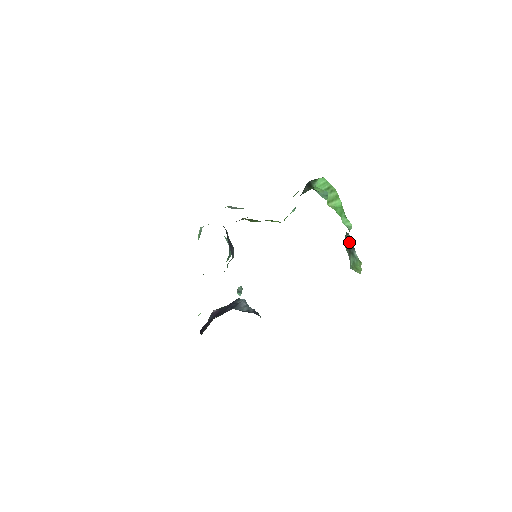
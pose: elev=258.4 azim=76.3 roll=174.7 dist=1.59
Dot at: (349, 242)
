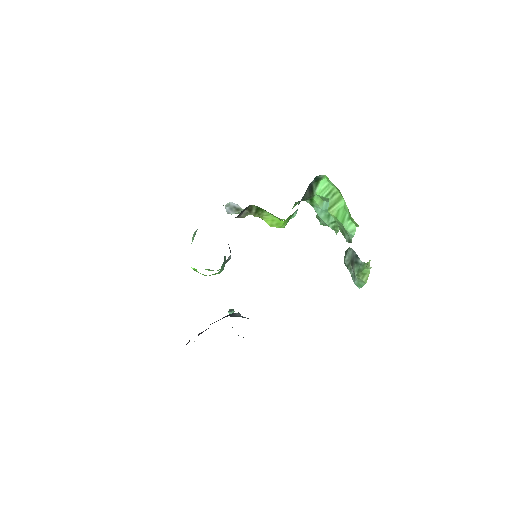
Dot at: (351, 254)
